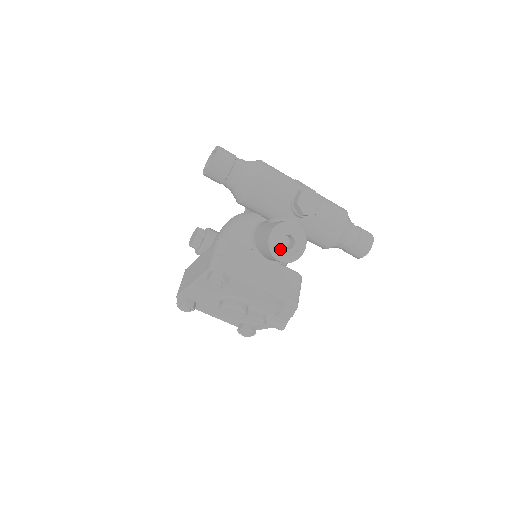
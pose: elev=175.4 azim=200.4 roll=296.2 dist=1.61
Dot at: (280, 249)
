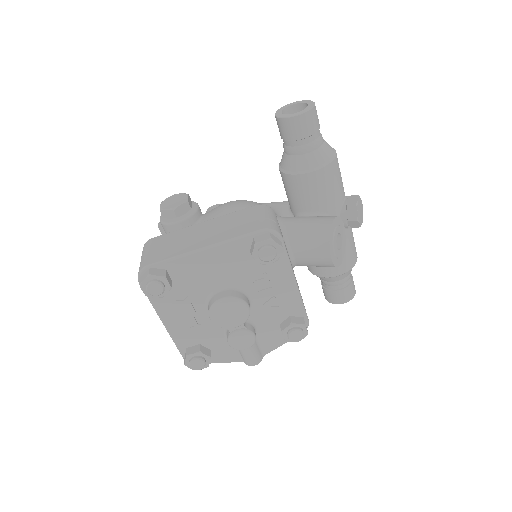
Dot at: (335, 244)
